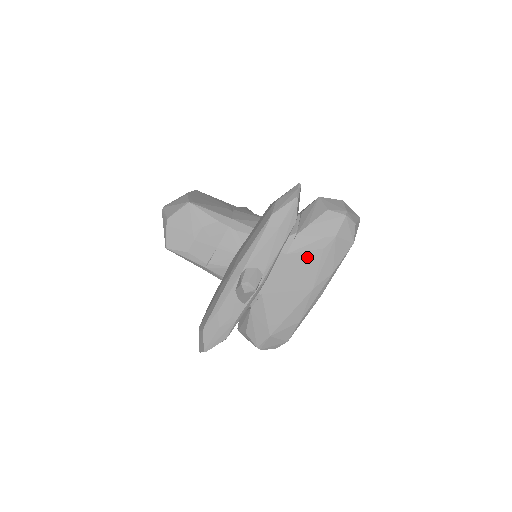
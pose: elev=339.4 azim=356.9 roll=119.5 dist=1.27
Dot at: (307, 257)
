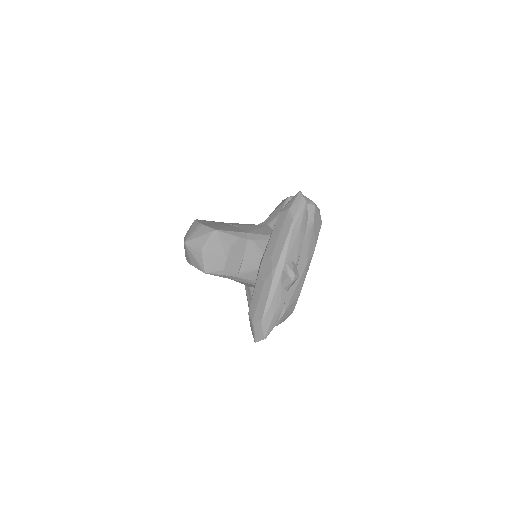
Dot at: occluded
